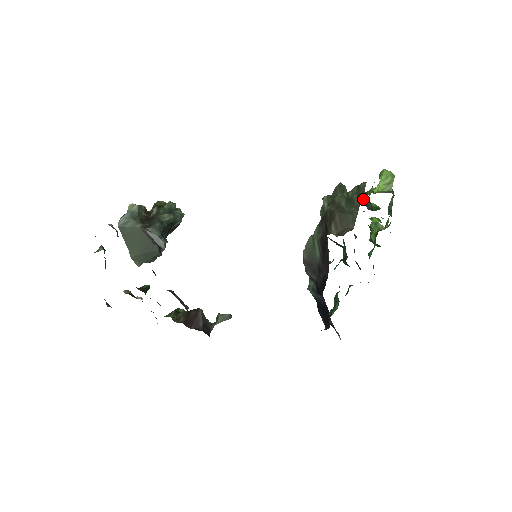
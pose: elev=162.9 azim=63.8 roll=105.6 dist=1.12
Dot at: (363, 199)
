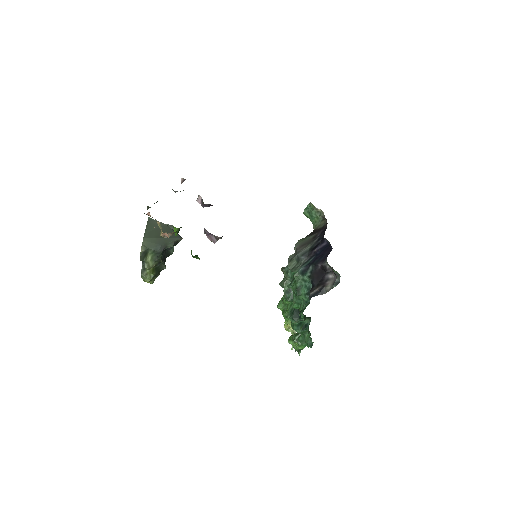
Dot at: occluded
